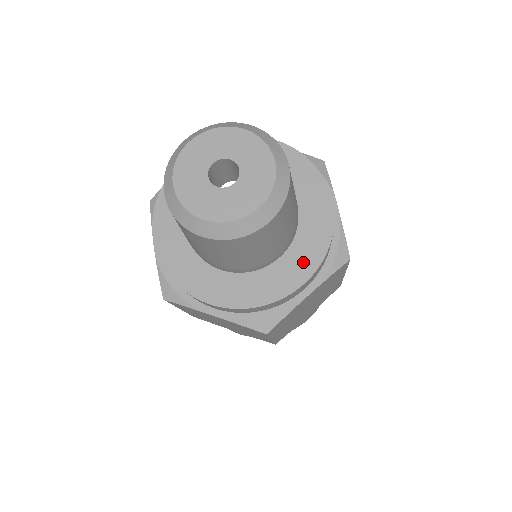
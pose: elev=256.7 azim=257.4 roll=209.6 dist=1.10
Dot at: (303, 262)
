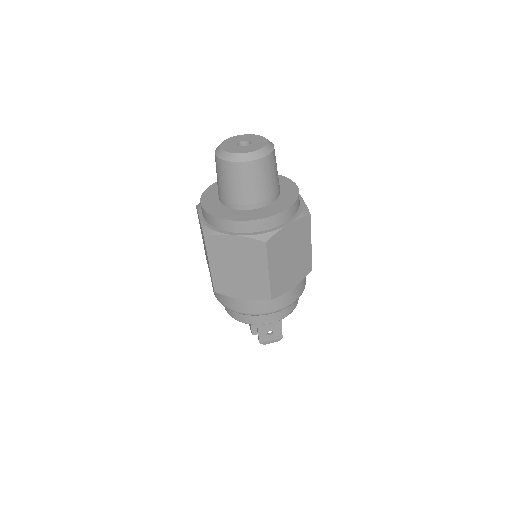
Dot at: (284, 204)
